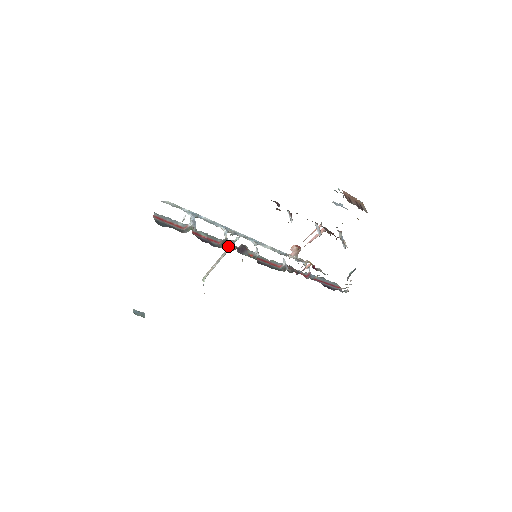
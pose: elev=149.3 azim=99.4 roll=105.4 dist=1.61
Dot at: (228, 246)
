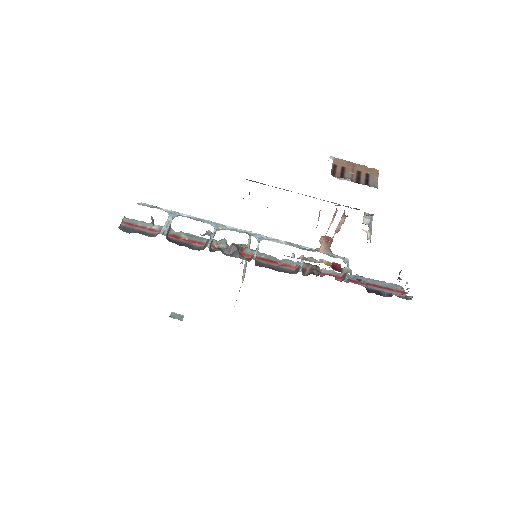
Dot at: (217, 246)
